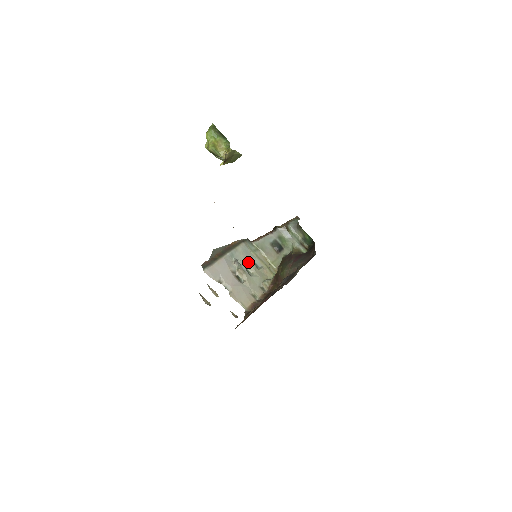
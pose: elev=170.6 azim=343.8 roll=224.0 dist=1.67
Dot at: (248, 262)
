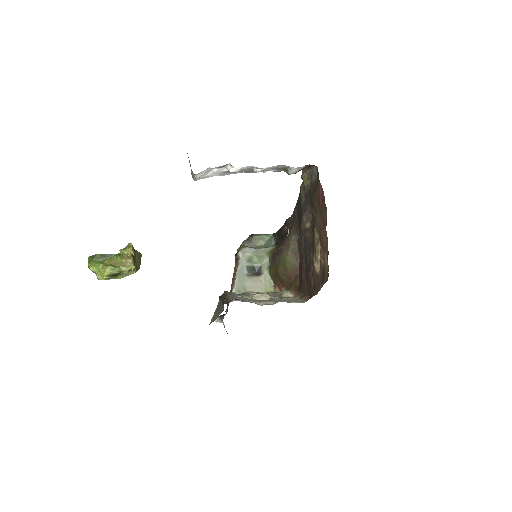
Dot at: (251, 293)
